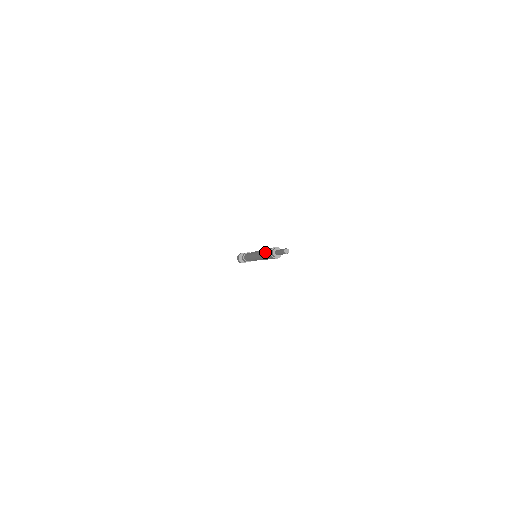
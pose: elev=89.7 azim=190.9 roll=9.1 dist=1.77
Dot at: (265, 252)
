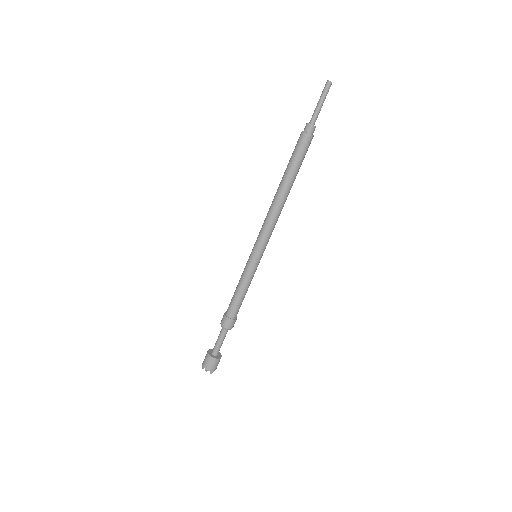
Dot at: (292, 160)
